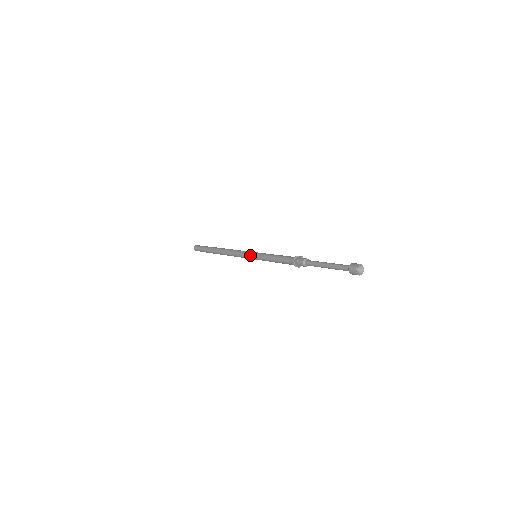
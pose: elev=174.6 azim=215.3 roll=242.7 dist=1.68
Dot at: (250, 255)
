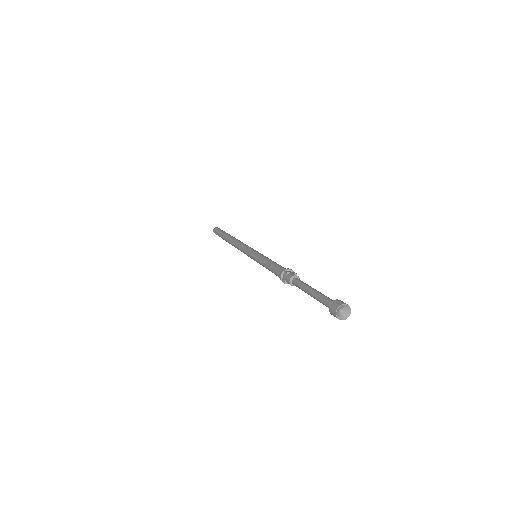
Dot at: (251, 251)
